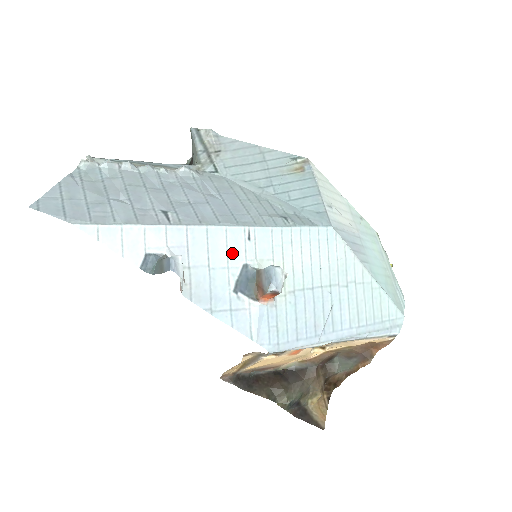
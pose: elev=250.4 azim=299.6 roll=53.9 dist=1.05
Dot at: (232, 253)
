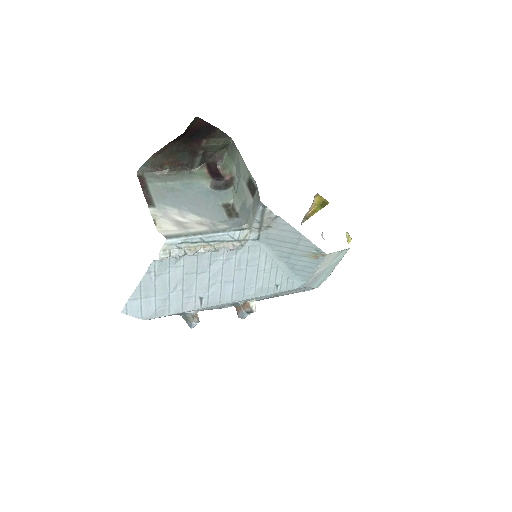
Dot at: (231, 303)
